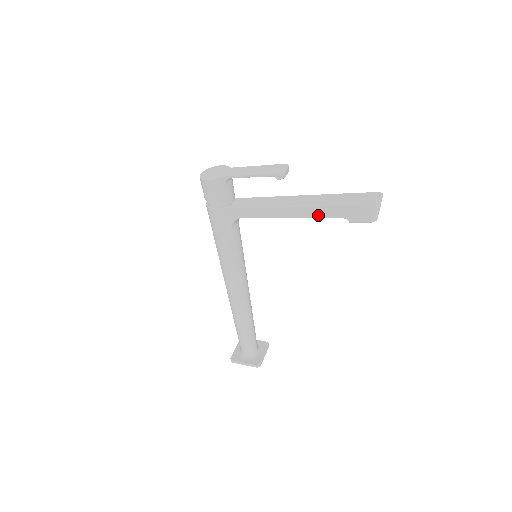
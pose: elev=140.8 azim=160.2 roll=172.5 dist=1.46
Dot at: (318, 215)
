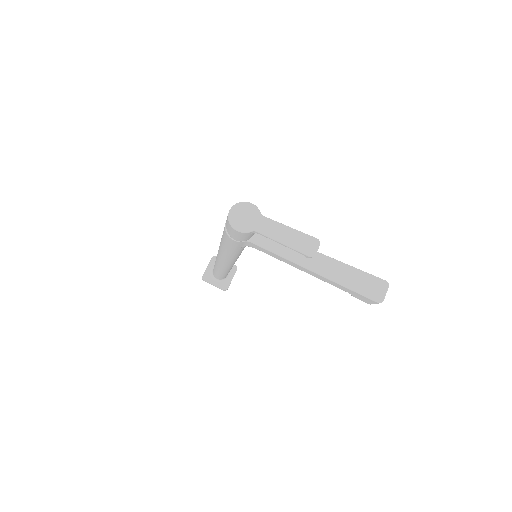
Dot at: (328, 282)
